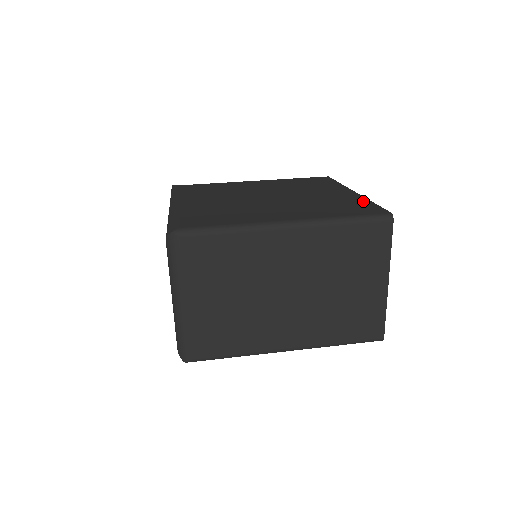
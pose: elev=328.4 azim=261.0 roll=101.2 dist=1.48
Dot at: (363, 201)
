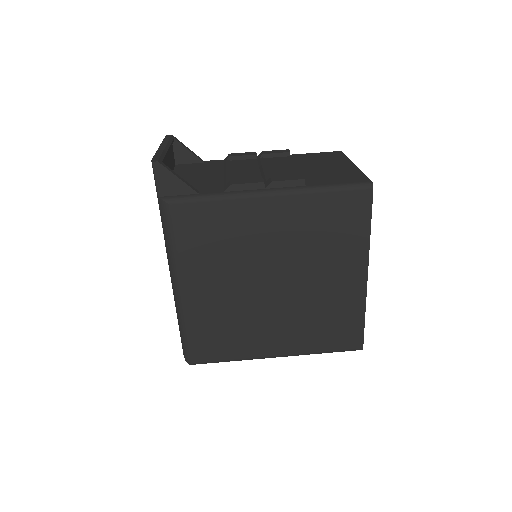
Dot at: (358, 315)
